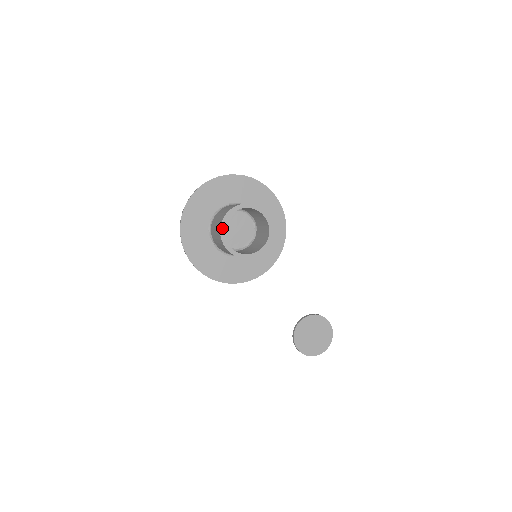
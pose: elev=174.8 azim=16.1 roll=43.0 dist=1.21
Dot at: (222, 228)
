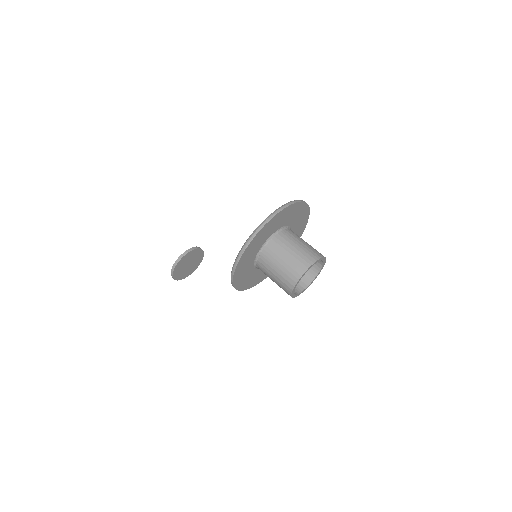
Dot at: occluded
